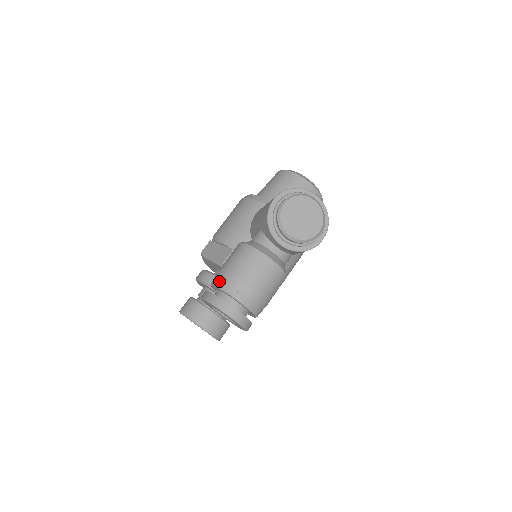
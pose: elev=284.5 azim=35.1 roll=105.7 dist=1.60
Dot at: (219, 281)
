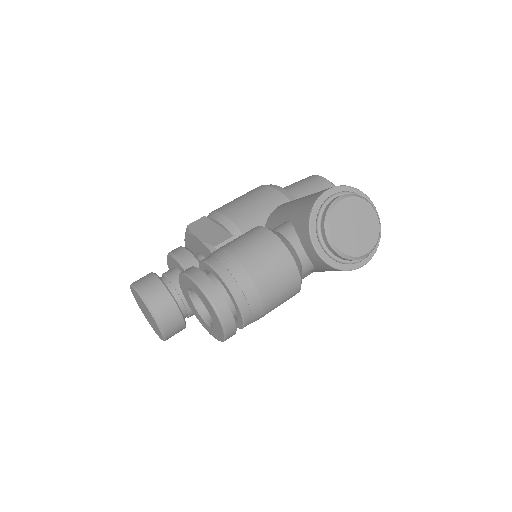
Dot at: (217, 261)
